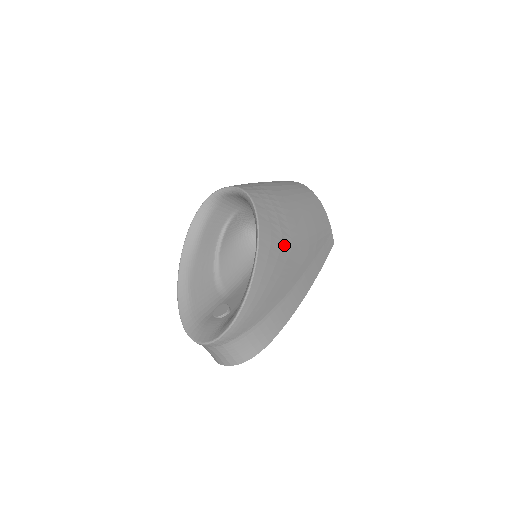
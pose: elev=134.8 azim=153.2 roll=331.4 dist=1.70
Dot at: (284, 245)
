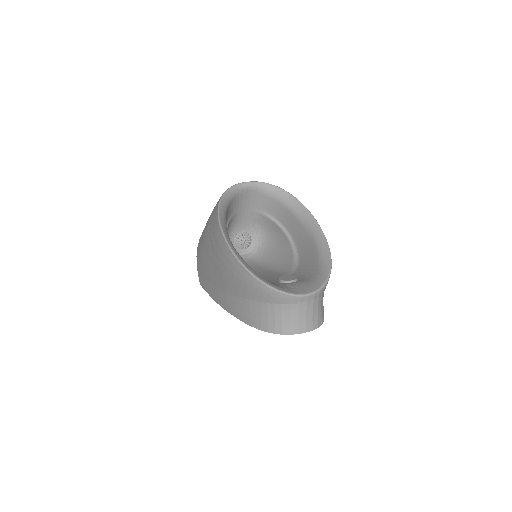
Dot at: occluded
